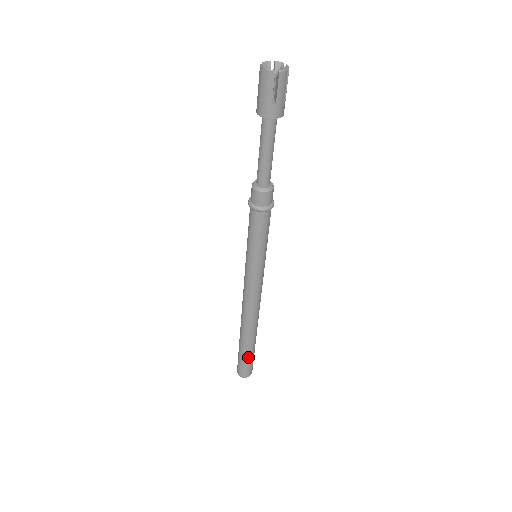
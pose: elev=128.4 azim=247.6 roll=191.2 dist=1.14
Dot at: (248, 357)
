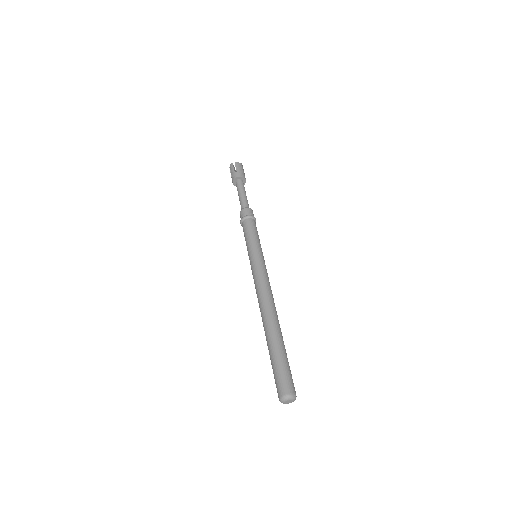
Dot at: (285, 358)
